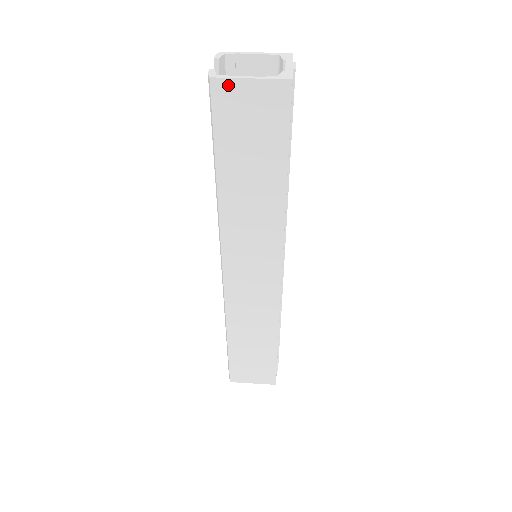
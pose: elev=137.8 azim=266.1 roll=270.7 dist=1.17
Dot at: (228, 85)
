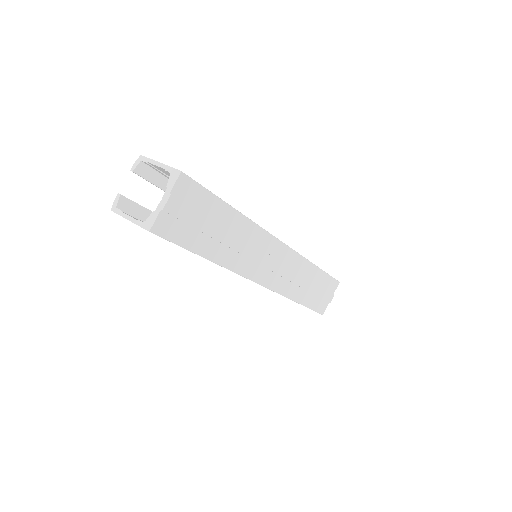
Dot at: occluded
